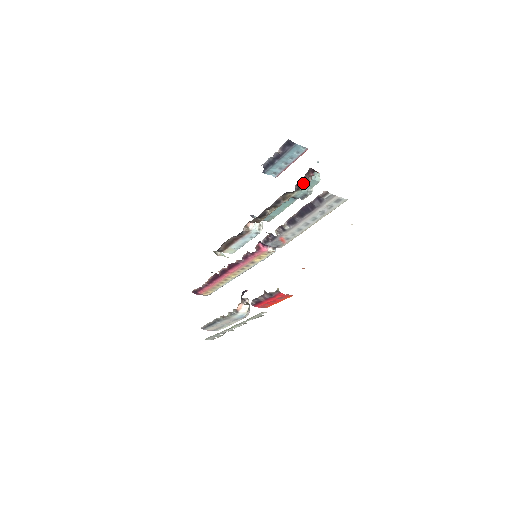
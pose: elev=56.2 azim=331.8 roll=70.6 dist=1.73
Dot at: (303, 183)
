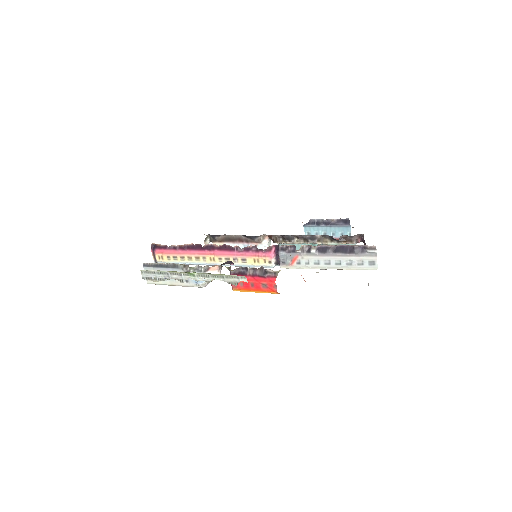
Dot at: (347, 240)
